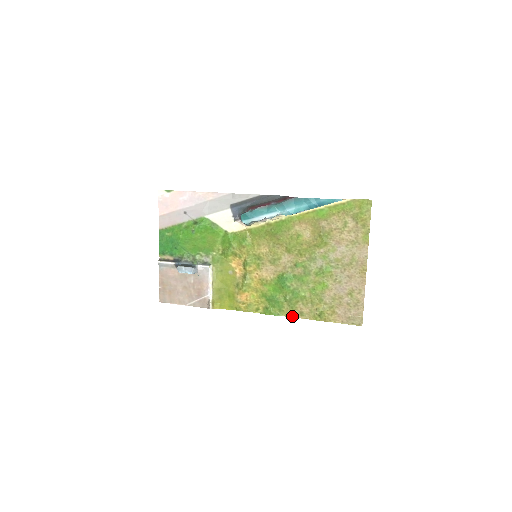
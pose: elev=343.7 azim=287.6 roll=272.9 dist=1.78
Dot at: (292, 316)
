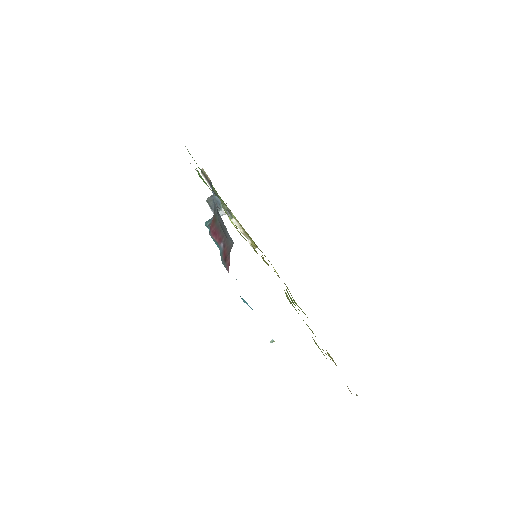
Dot at: occluded
